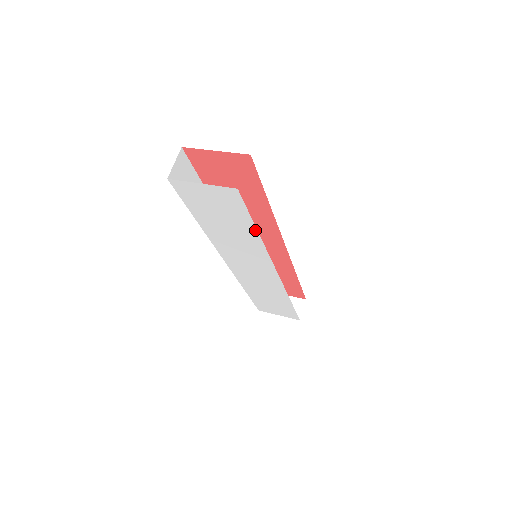
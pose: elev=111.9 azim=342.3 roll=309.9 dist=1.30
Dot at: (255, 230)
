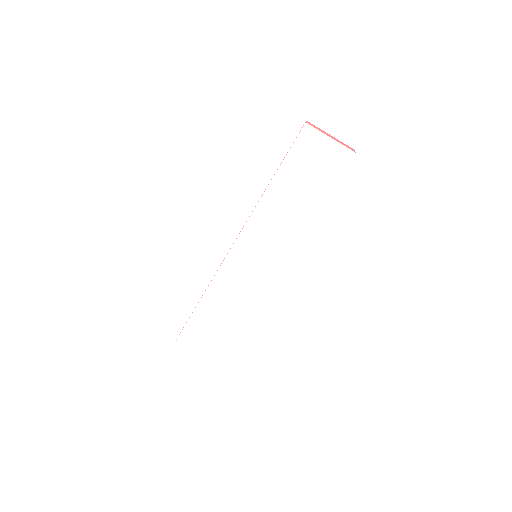
Dot at: (320, 204)
